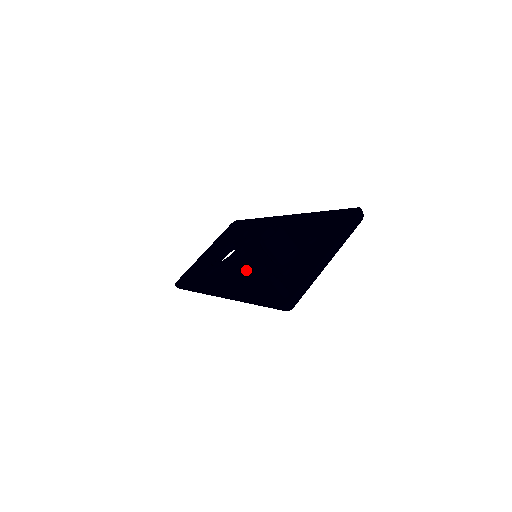
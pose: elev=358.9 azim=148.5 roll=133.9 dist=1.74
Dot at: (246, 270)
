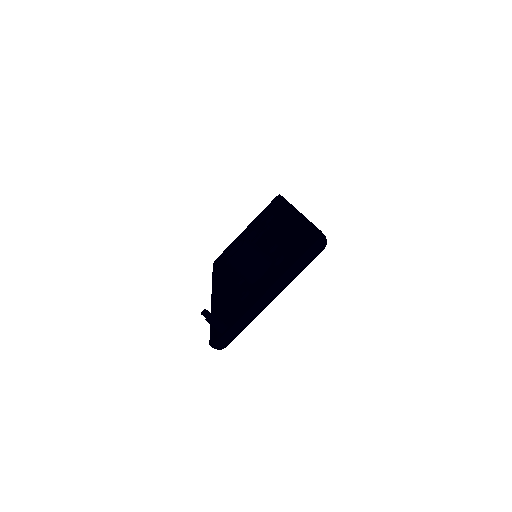
Dot at: occluded
